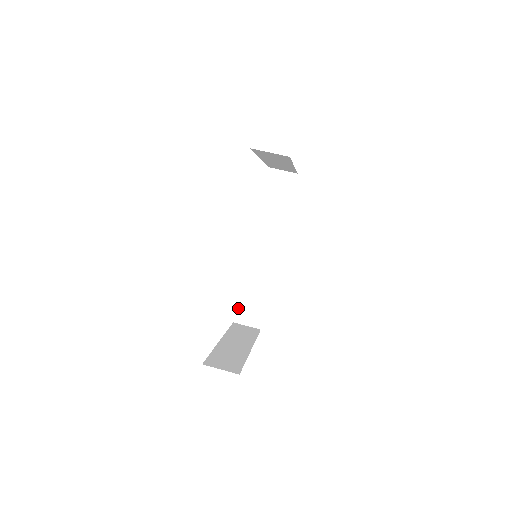
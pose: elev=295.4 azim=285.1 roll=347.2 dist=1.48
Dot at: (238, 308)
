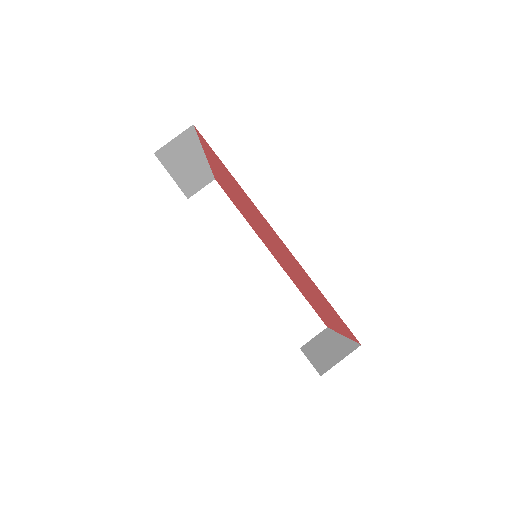
Dot at: (290, 332)
